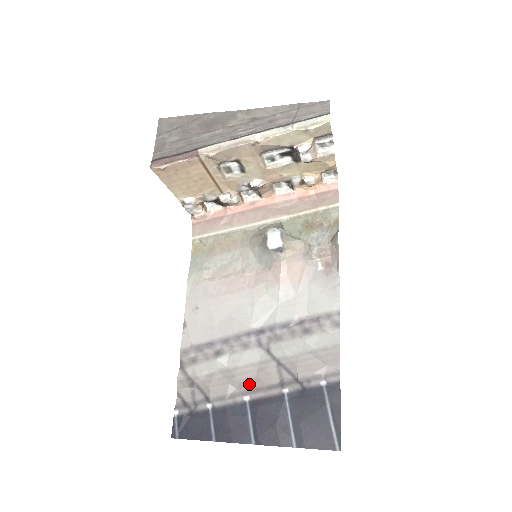
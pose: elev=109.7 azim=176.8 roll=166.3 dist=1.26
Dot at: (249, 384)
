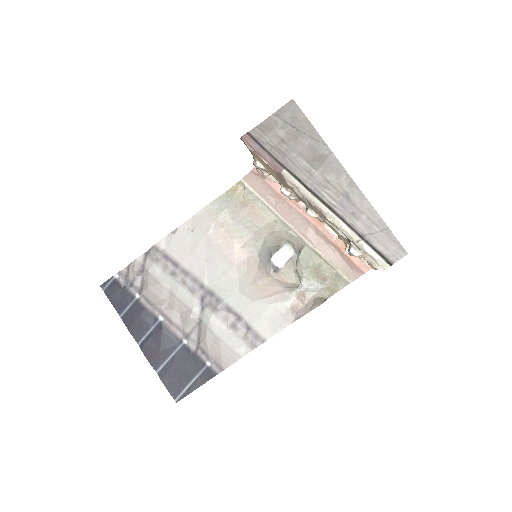
Dot at: (171, 313)
